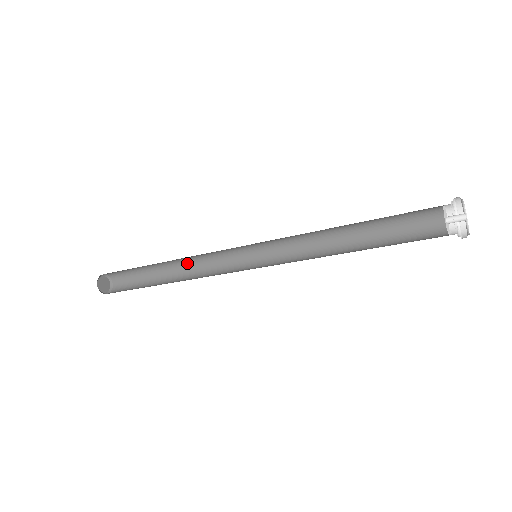
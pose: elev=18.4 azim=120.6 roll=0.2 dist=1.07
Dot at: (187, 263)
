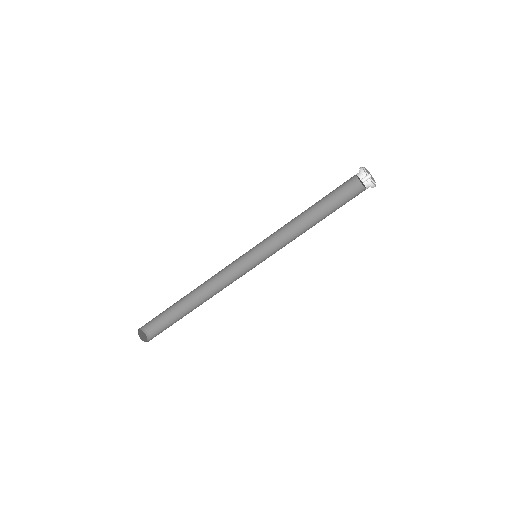
Dot at: (205, 287)
